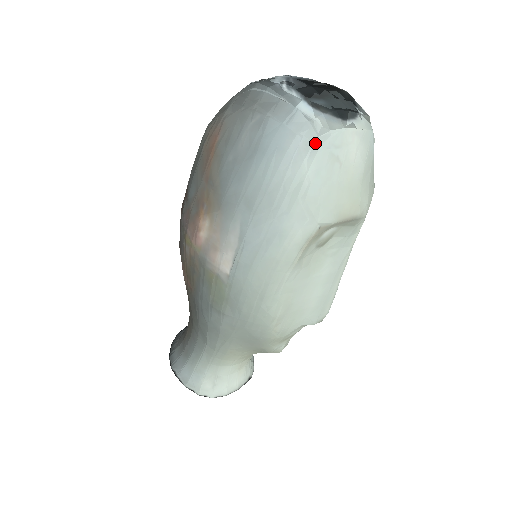
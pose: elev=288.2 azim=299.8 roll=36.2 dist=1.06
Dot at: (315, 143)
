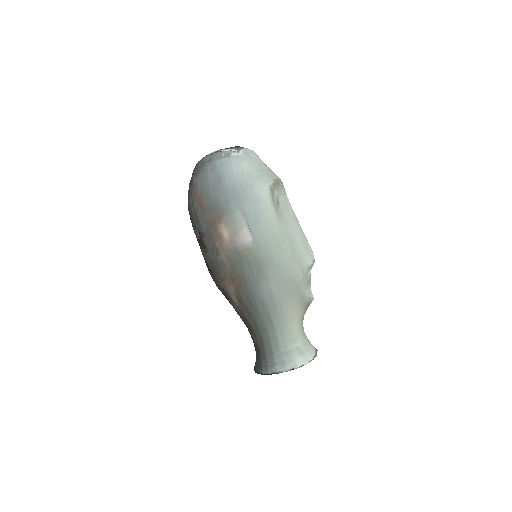
Dot at: (239, 155)
